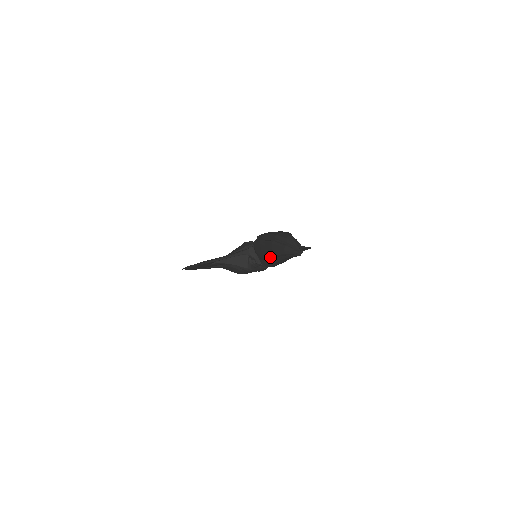
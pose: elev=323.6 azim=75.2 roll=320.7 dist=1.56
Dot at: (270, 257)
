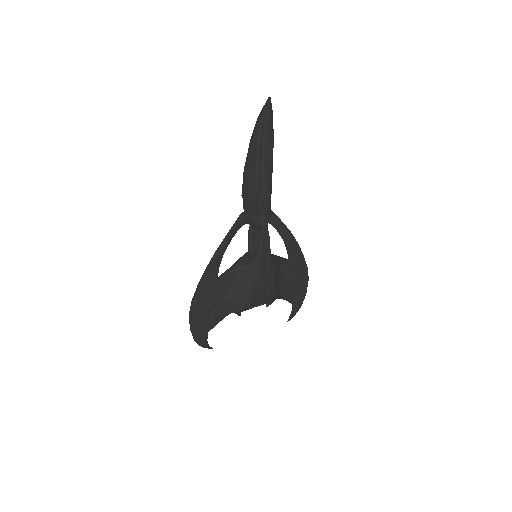
Dot at: (256, 162)
